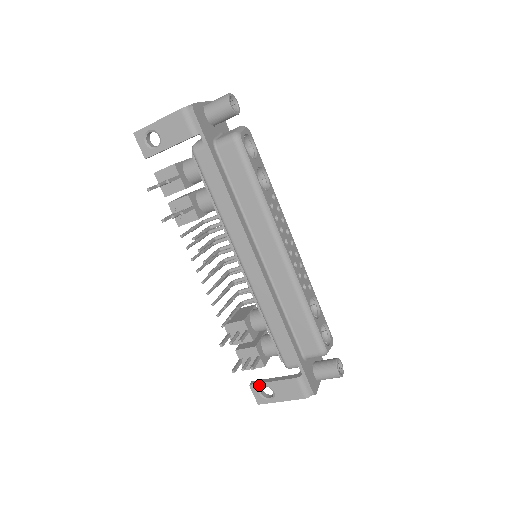
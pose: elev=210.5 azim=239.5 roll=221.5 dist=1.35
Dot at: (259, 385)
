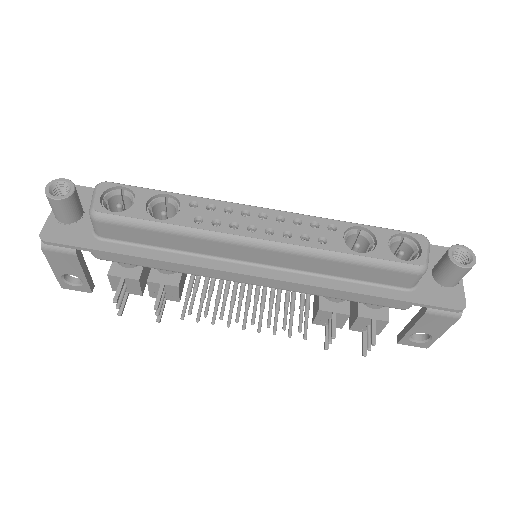
Dot at: (405, 338)
